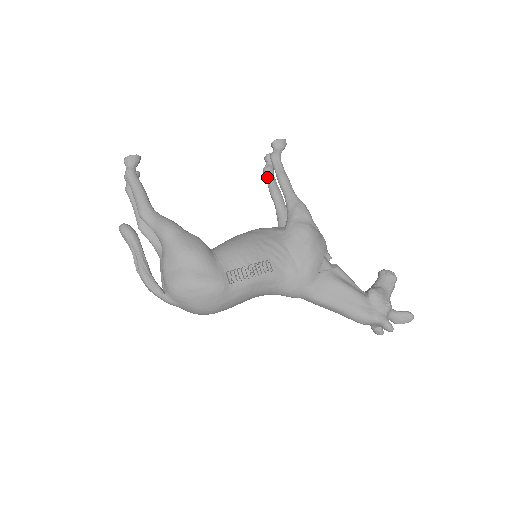
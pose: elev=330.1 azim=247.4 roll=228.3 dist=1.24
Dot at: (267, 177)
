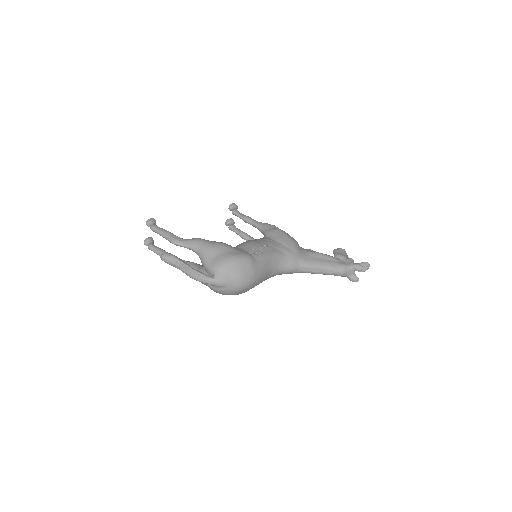
Dot at: (234, 229)
